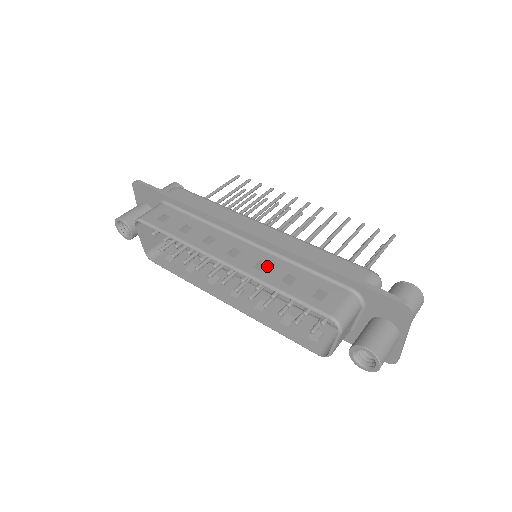
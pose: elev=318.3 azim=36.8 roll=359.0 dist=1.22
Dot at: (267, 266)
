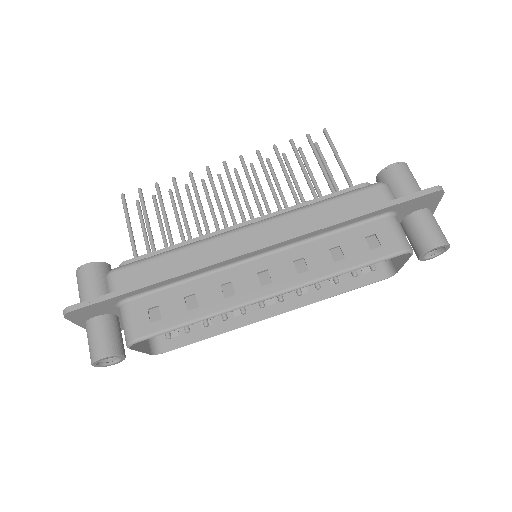
Dot at: (306, 261)
